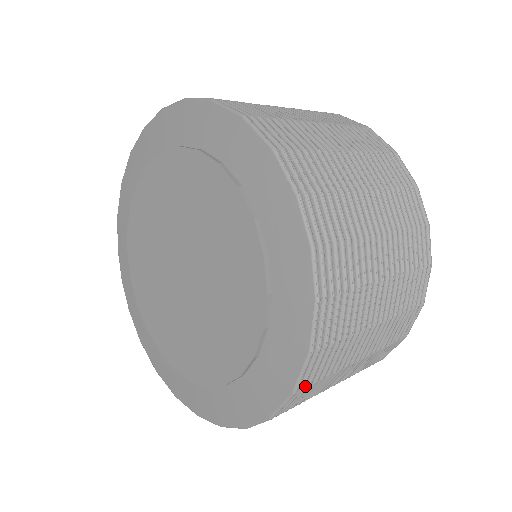
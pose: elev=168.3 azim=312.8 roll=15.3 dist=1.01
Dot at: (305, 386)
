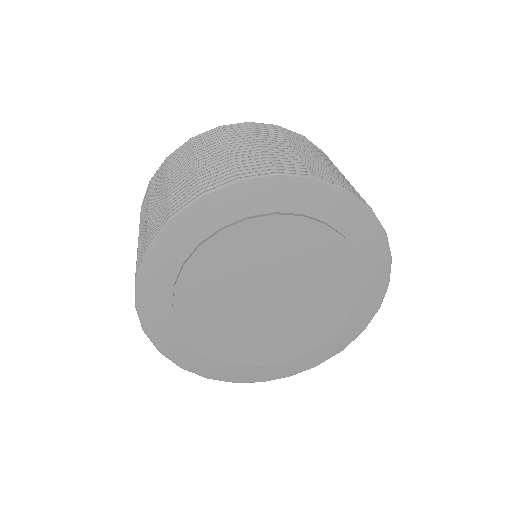
Dot at: occluded
